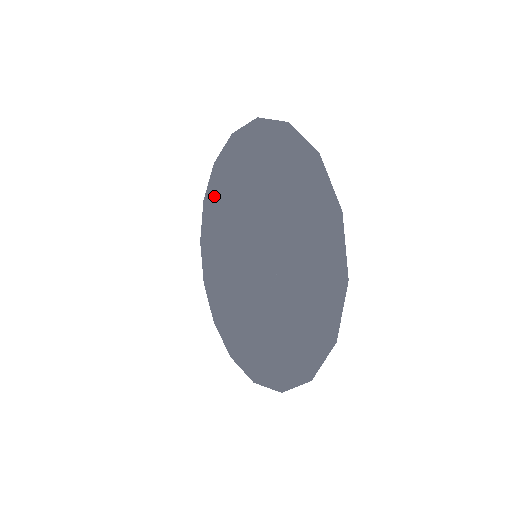
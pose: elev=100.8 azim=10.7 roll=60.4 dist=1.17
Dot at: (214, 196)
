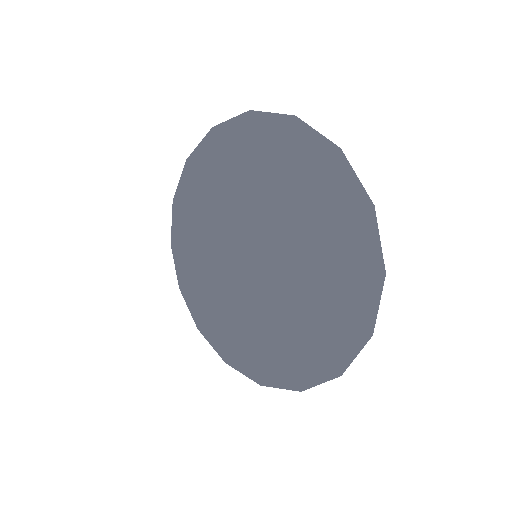
Dot at: (187, 271)
